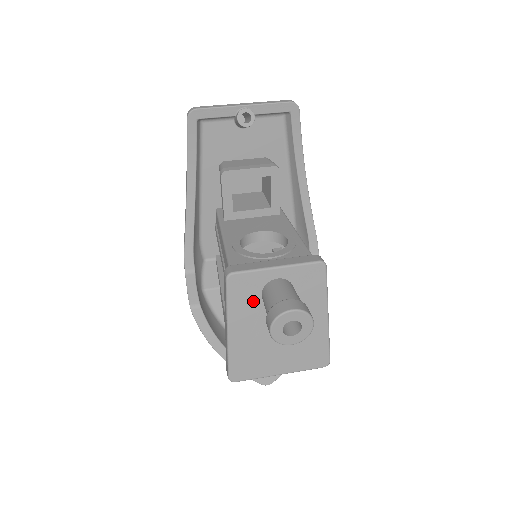
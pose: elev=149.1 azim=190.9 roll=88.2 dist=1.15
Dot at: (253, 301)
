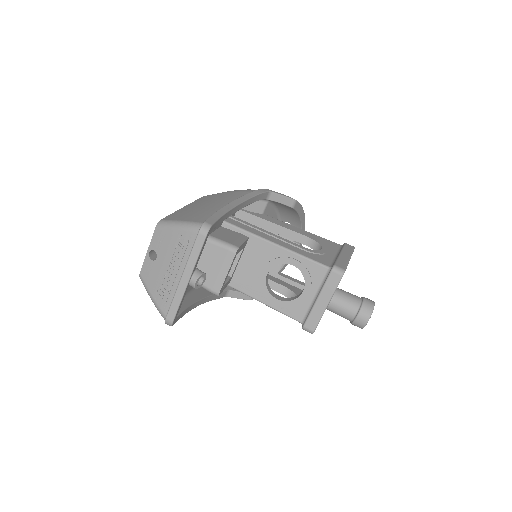
Dot at: occluded
